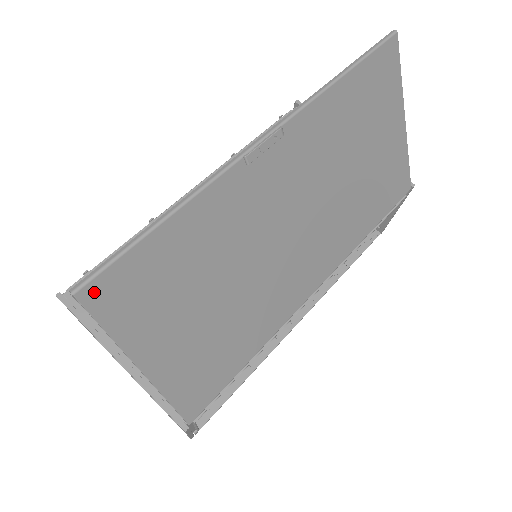
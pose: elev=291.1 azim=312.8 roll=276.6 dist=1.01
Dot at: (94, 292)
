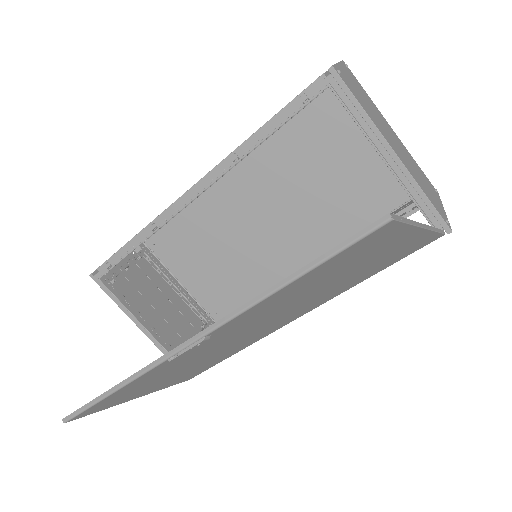
Dot at: (78, 417)
